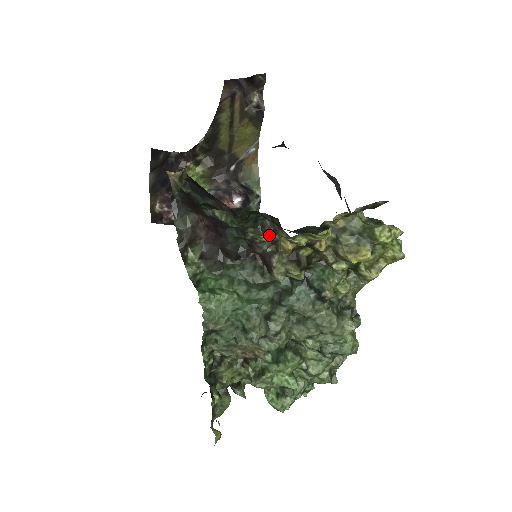
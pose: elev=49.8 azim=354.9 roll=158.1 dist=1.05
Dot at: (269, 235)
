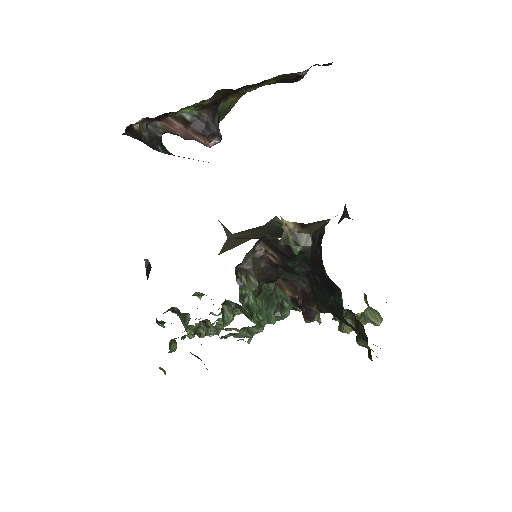
Dot at: occluded
